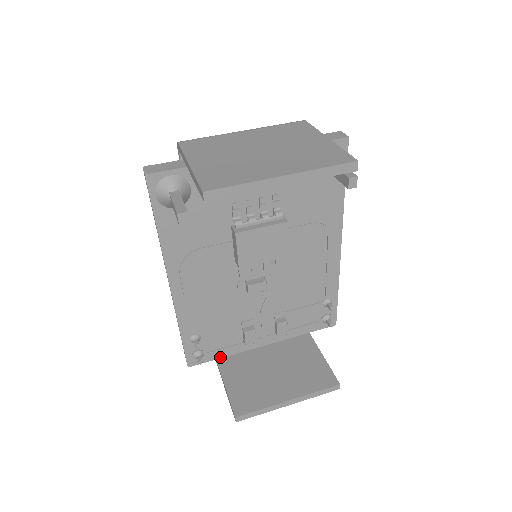
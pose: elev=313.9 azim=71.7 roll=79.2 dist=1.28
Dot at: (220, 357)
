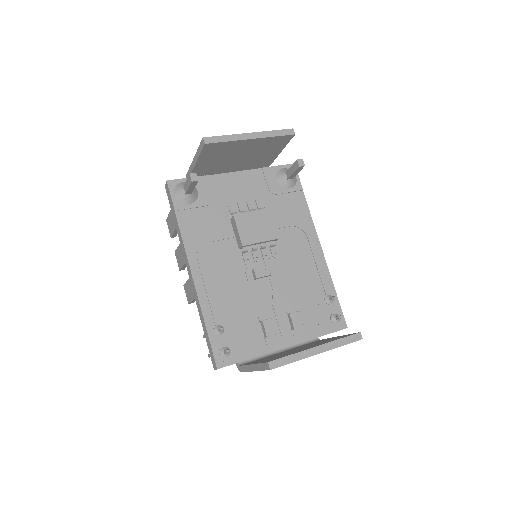
Dot at: (246, 359)
